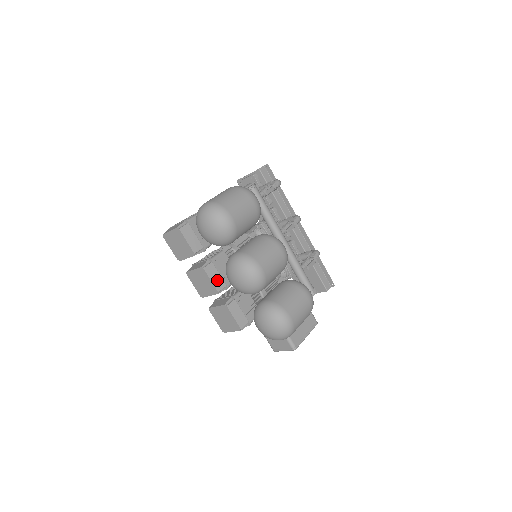
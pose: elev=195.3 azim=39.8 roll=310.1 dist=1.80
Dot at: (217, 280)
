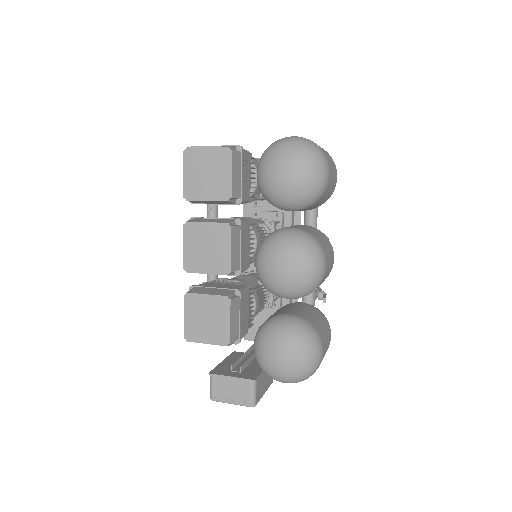
Dot at: (236, 254)
